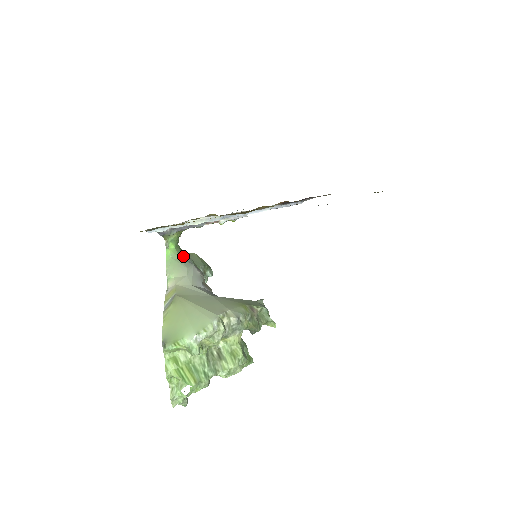
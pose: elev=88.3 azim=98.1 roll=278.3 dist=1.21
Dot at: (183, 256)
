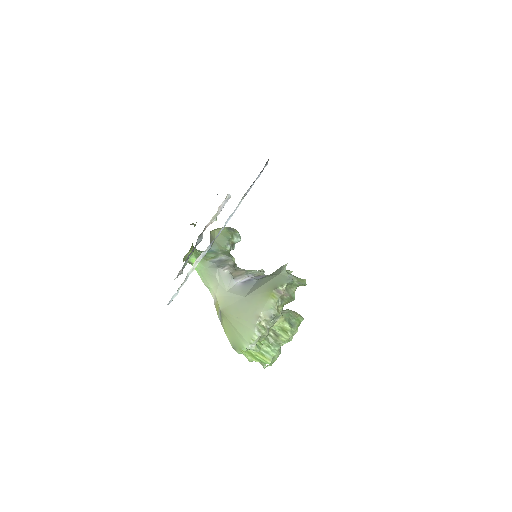
Dot at: (207, 262)
